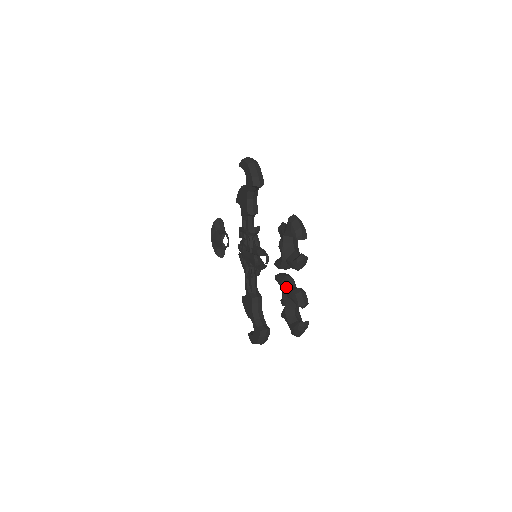
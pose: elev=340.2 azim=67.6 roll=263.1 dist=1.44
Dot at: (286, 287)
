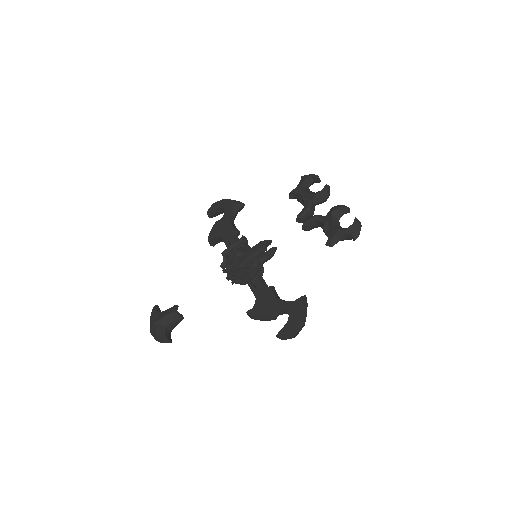
Dot at: (322, 216)
